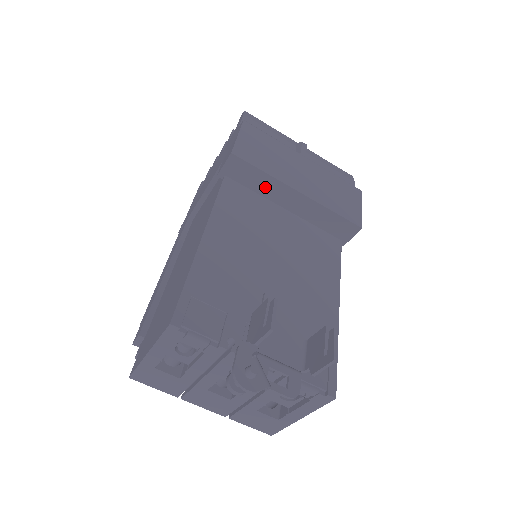
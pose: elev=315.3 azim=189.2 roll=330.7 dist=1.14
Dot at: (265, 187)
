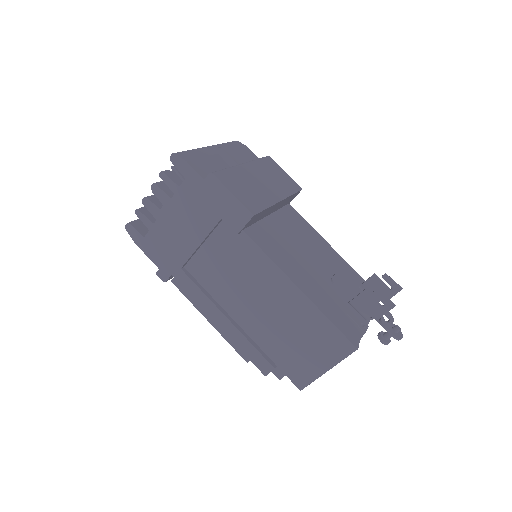
Dot at: (263, 215)
